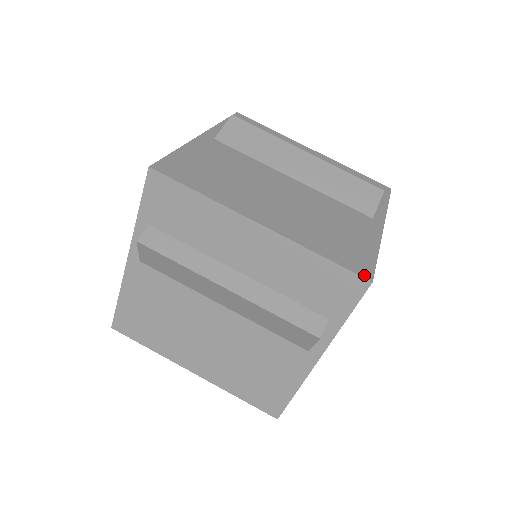
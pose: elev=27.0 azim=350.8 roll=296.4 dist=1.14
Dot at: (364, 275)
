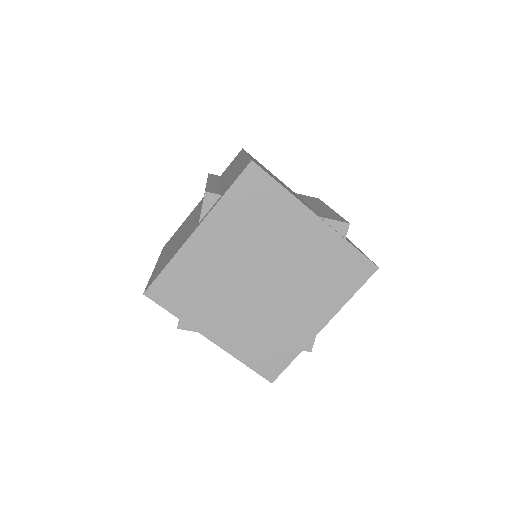
Dot at: occluded
